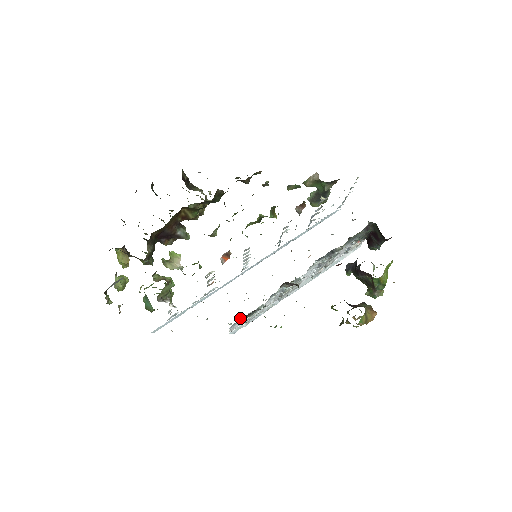
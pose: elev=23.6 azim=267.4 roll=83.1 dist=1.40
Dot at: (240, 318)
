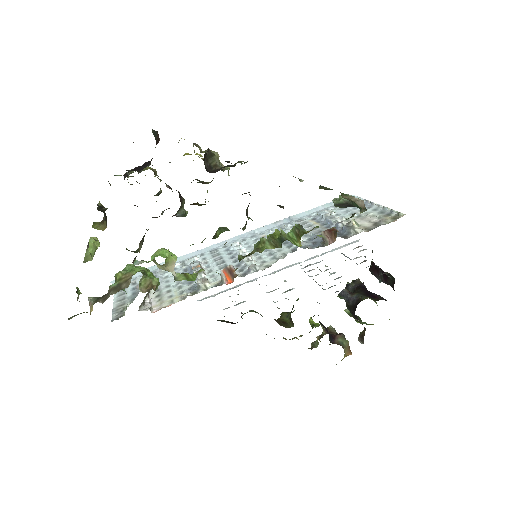
Dot at: occluded
